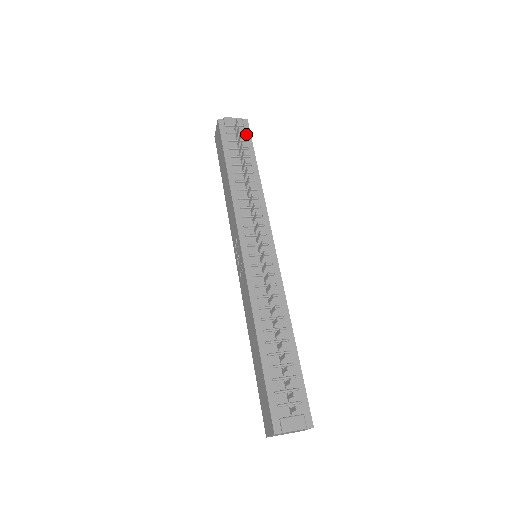
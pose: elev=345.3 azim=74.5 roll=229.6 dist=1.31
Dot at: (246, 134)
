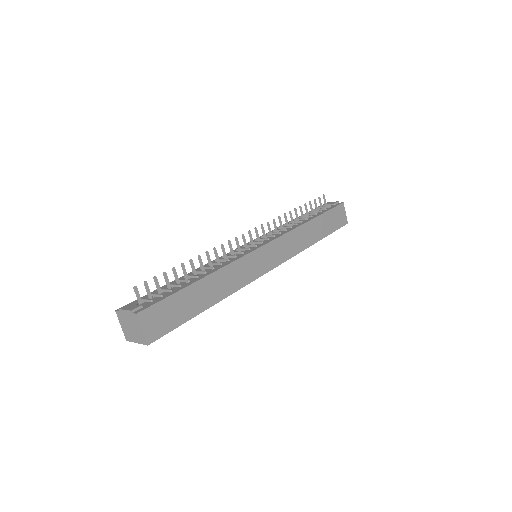
Dot at: (331, 207)
